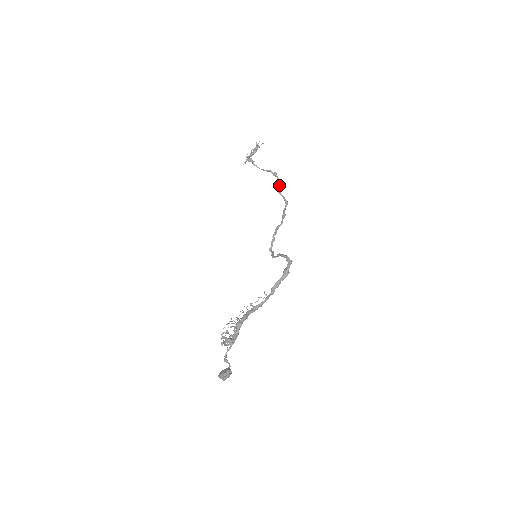
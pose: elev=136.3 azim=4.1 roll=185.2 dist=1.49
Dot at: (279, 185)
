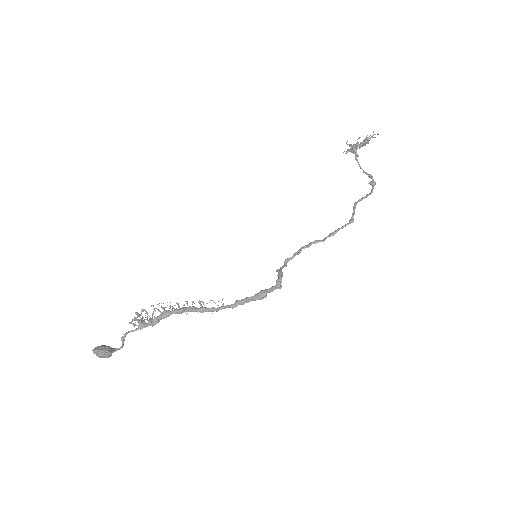
Dot at: (365, 197)
